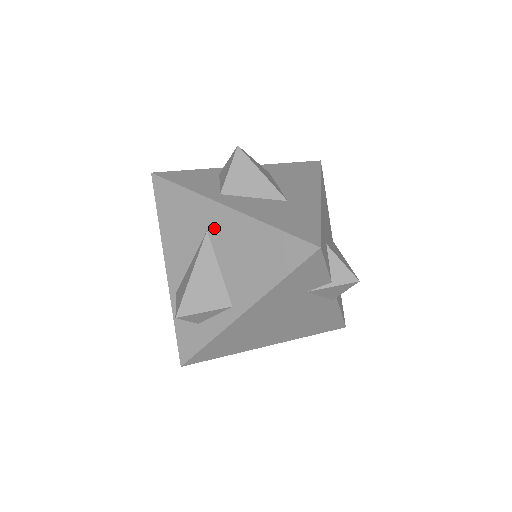
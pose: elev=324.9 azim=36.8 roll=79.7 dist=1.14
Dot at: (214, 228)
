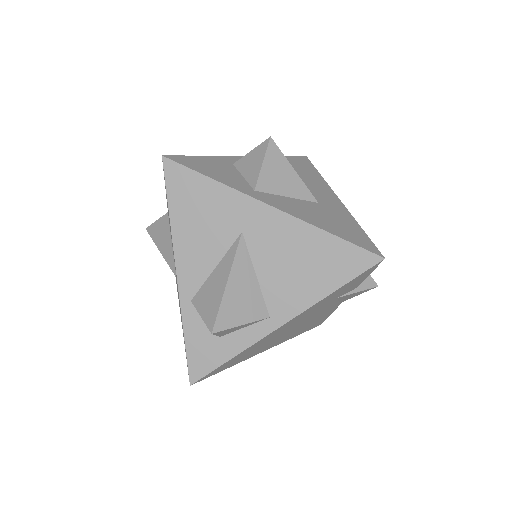
Dot at: (253, 230)
